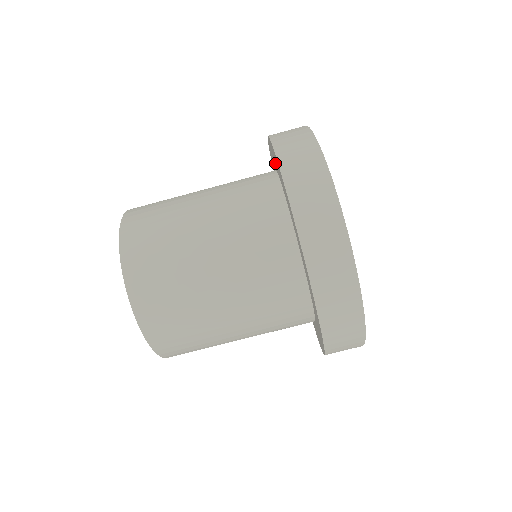
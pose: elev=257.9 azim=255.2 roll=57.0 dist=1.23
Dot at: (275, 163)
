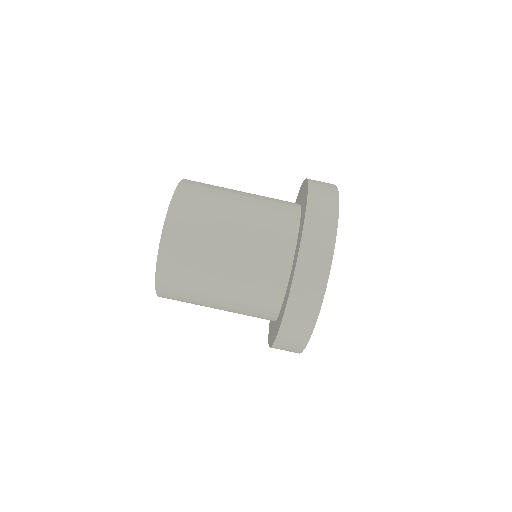
Dot at: occluded
